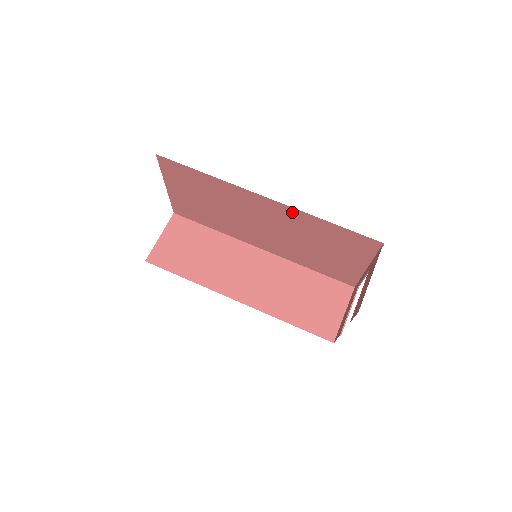
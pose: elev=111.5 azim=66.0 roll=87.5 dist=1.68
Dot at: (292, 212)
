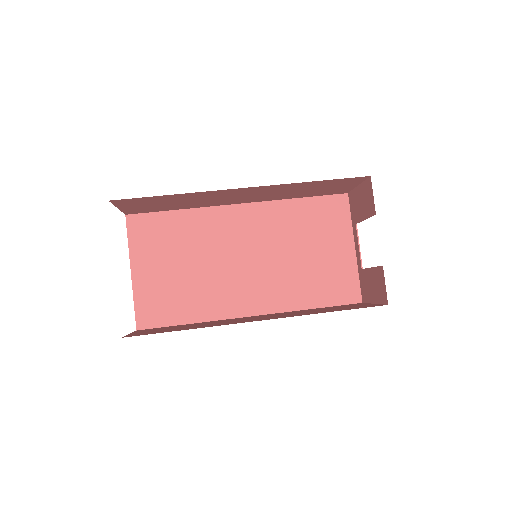
Dot at: (267, 209)
